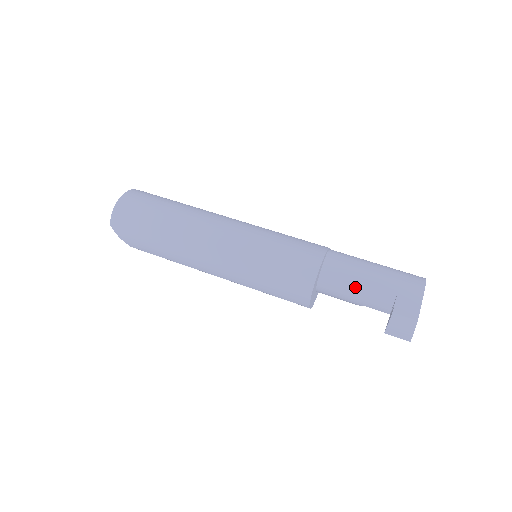
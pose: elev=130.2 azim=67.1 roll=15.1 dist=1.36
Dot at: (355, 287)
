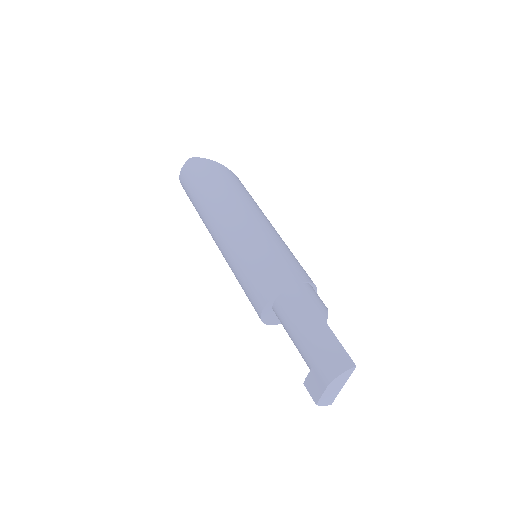
Dot at: (291, 339)
